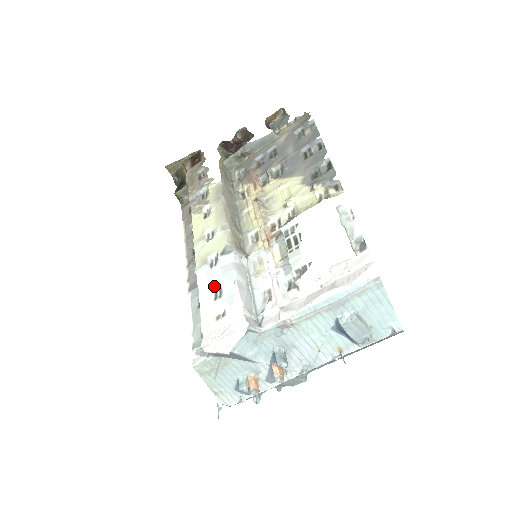
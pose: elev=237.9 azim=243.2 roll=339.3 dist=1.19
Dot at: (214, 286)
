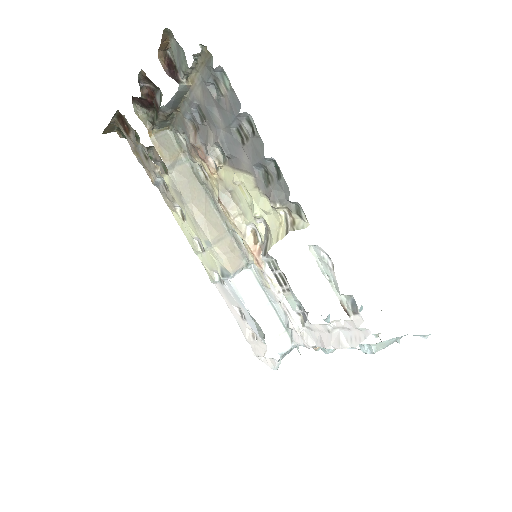
Dot at: (234, 305)
